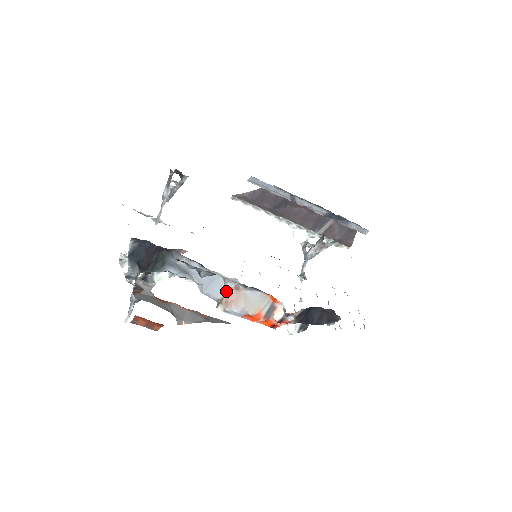
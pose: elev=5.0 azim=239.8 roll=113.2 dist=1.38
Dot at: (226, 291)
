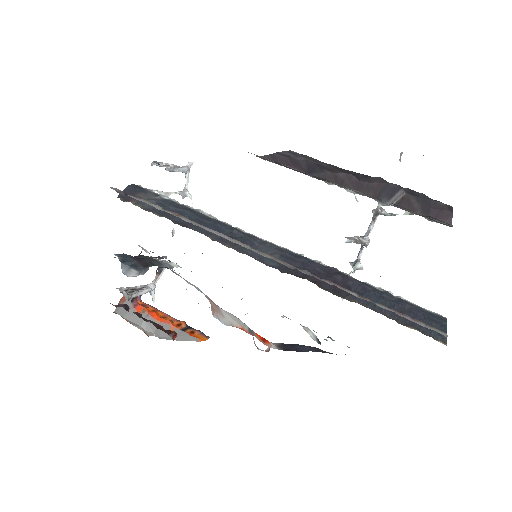
Dot at: (209, 300)
